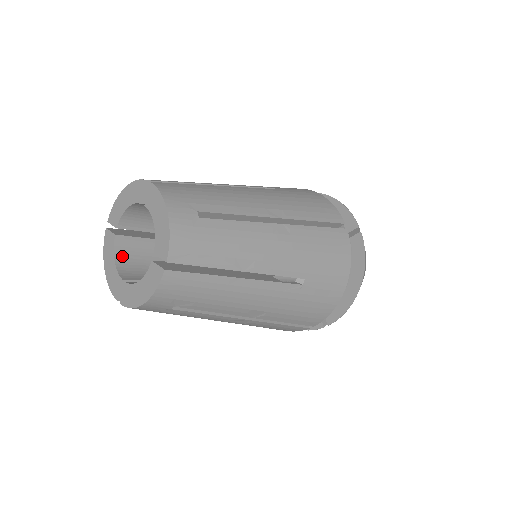
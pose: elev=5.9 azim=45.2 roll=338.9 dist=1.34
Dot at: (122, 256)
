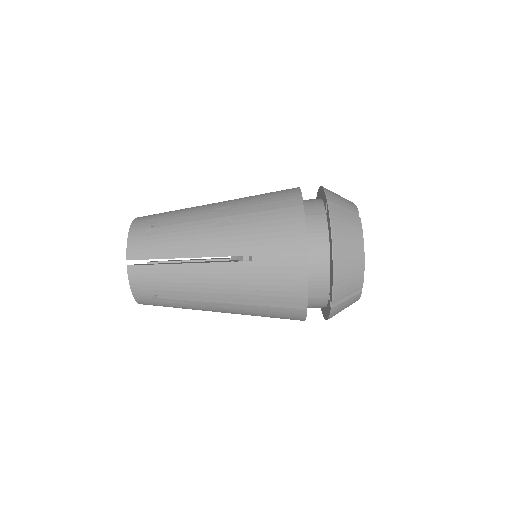
Dot at: occluded
